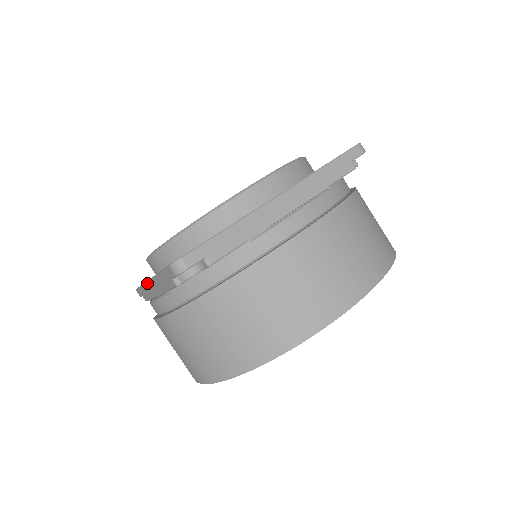
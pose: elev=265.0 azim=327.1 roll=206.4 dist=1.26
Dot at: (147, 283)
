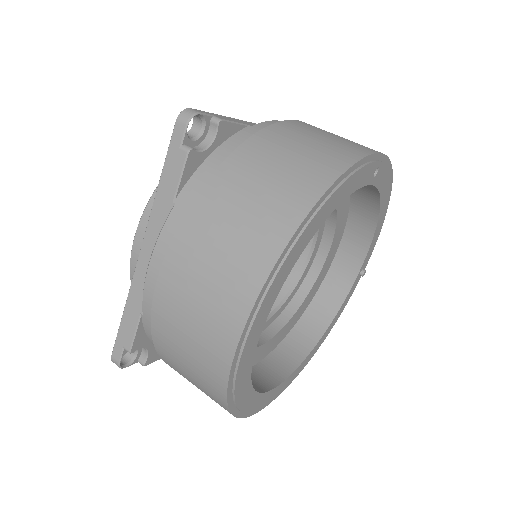
Dot at: (137, 266)
